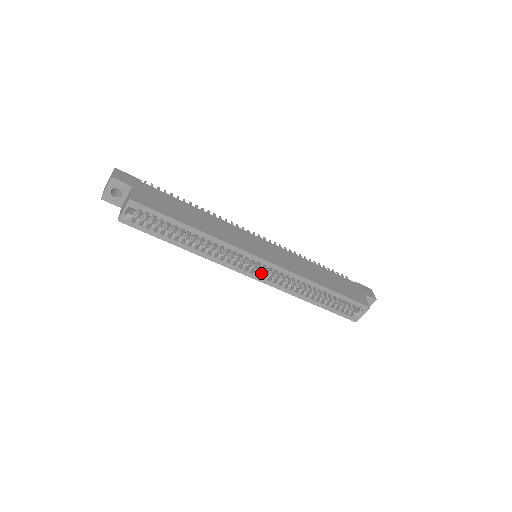
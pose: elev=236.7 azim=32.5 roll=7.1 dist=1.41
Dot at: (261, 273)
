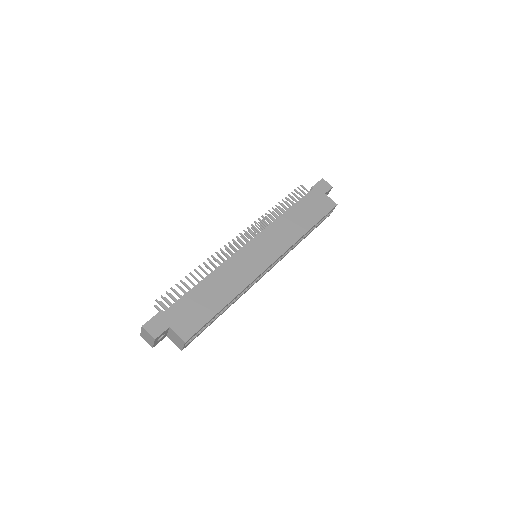
Dot at: occluded
